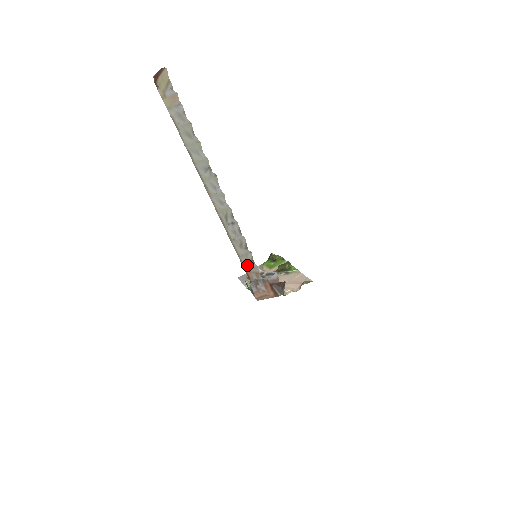
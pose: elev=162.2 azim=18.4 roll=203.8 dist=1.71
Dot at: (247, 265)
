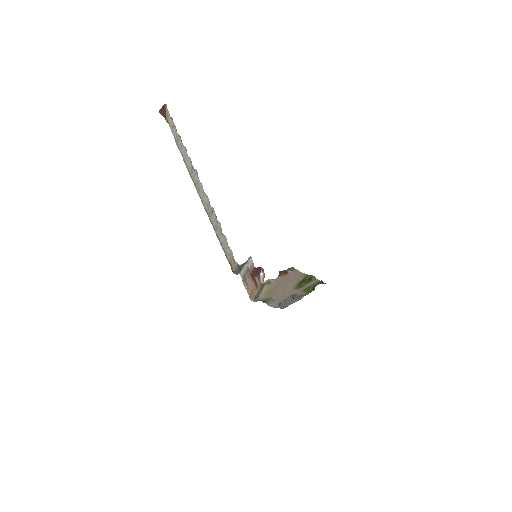
Dot at: (228, 253)
